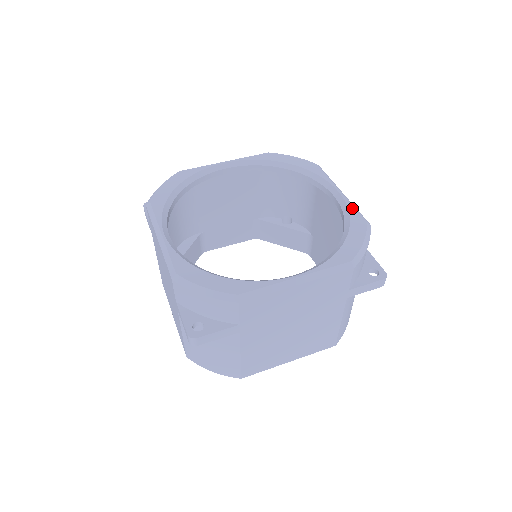
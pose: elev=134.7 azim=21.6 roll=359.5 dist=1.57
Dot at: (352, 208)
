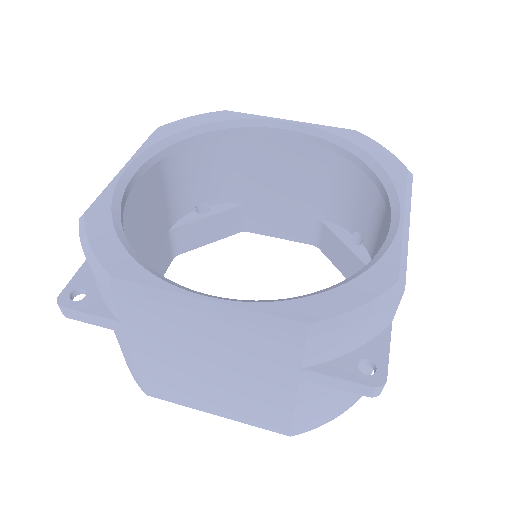
Dot at: (326, 127)
